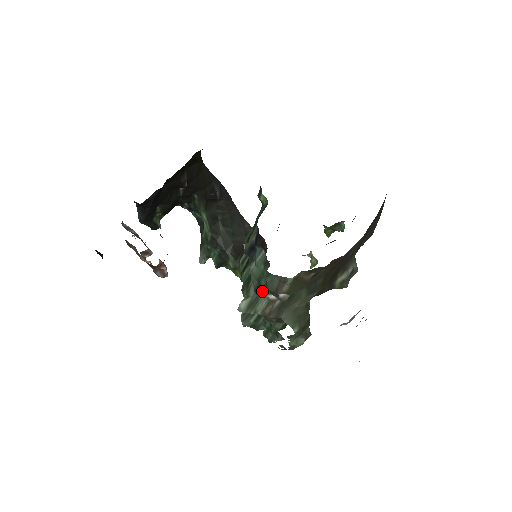
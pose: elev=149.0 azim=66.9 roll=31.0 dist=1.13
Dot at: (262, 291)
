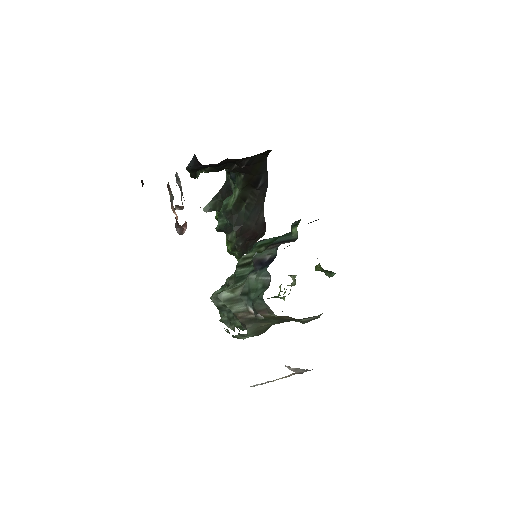
Dot at: (247, 299)
